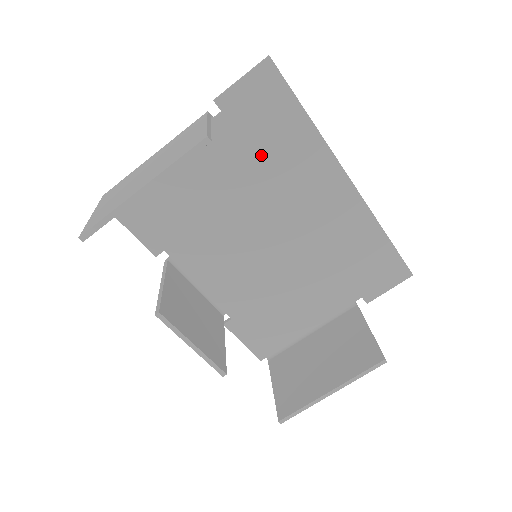
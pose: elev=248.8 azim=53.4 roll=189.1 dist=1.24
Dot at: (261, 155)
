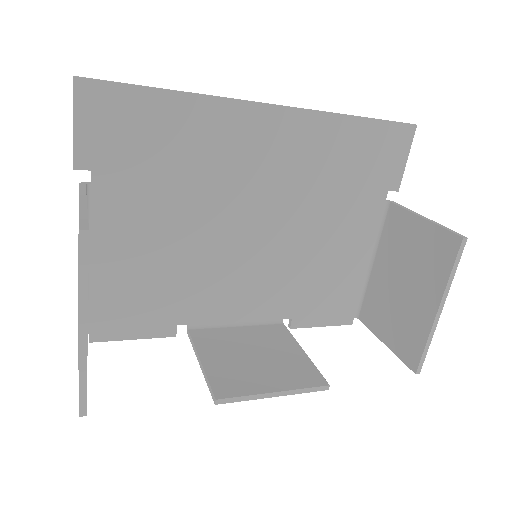
Dot at: (167, 169)
